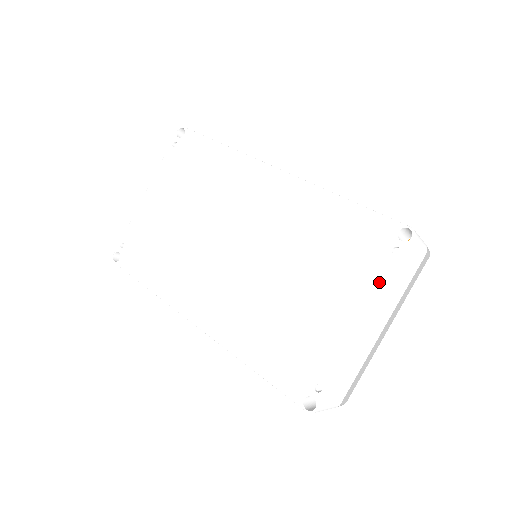
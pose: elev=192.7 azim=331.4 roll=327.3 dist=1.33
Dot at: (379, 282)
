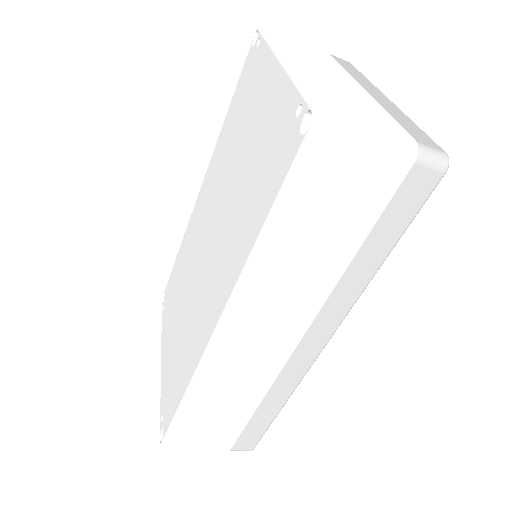
Dot at: (265, 53)
